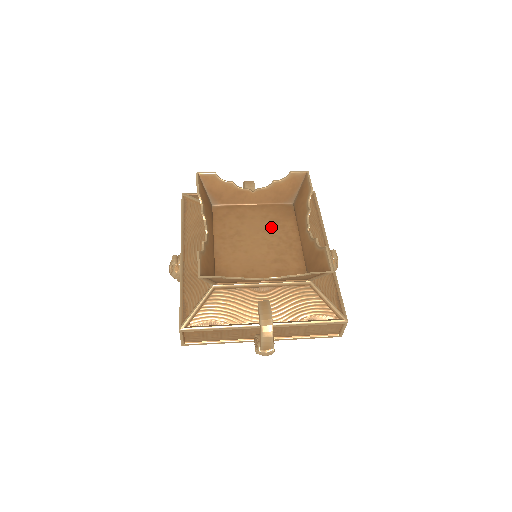
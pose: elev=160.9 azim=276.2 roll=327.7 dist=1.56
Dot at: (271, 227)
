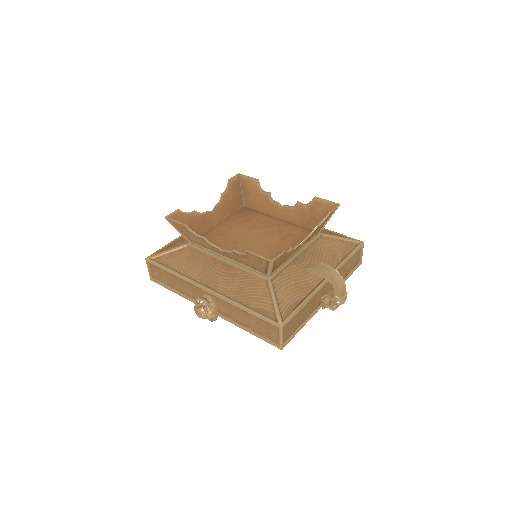
Dot at: (251, 225)
